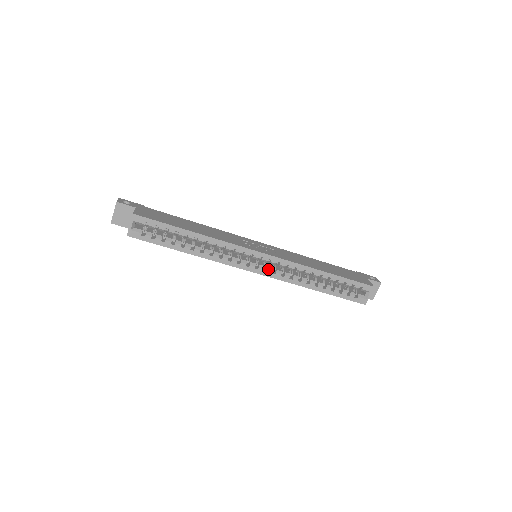
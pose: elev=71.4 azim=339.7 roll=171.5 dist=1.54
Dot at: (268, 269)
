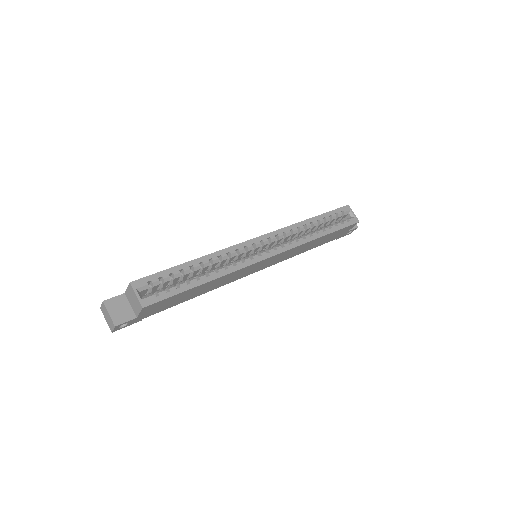
Dot at: (276, 247)
